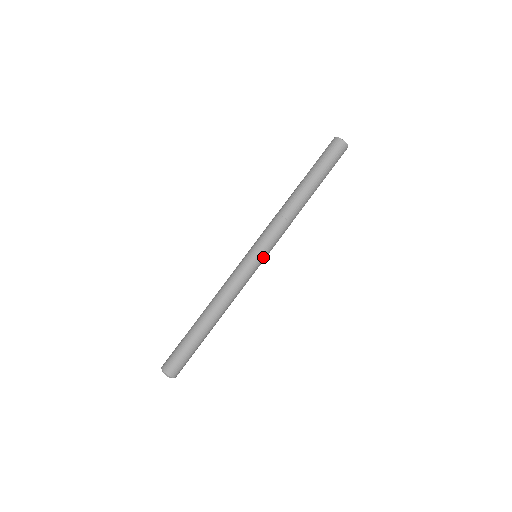
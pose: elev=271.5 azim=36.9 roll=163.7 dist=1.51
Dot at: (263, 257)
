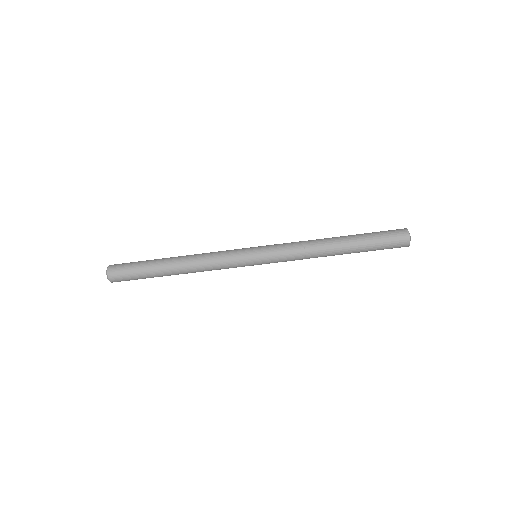
Dot at: (259, 260)
